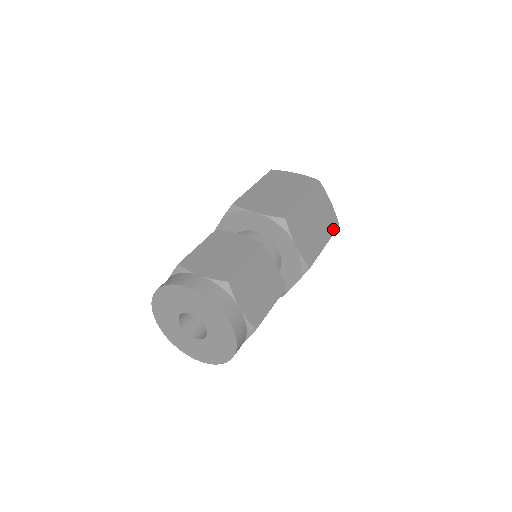
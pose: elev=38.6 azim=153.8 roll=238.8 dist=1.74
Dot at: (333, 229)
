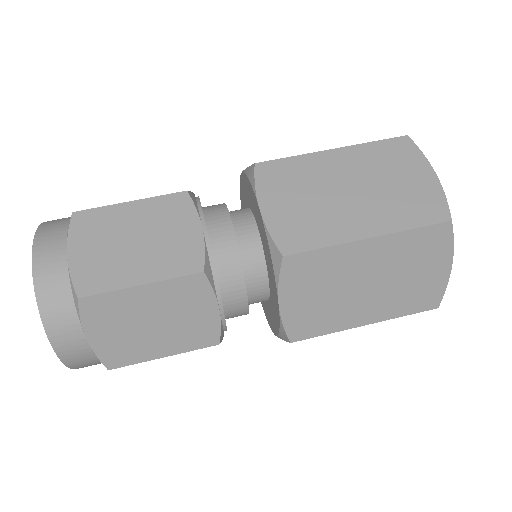
Dot at: (414, 308)
